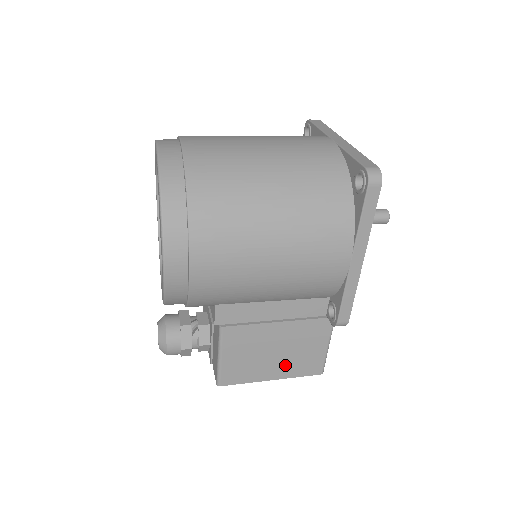
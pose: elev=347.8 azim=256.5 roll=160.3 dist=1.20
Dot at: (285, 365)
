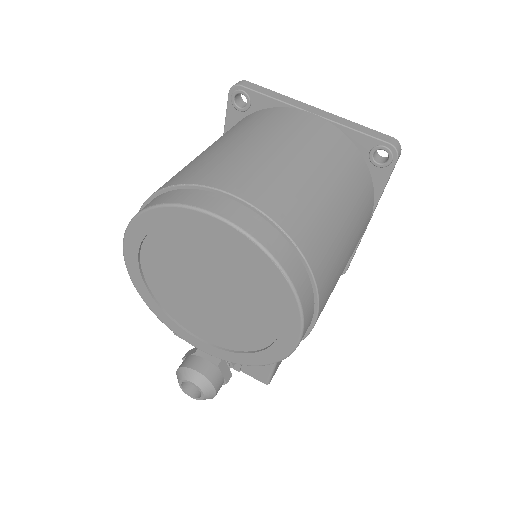
Dot at: occluded
